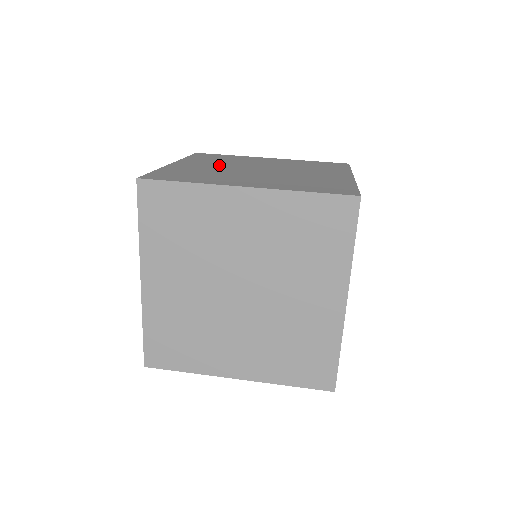
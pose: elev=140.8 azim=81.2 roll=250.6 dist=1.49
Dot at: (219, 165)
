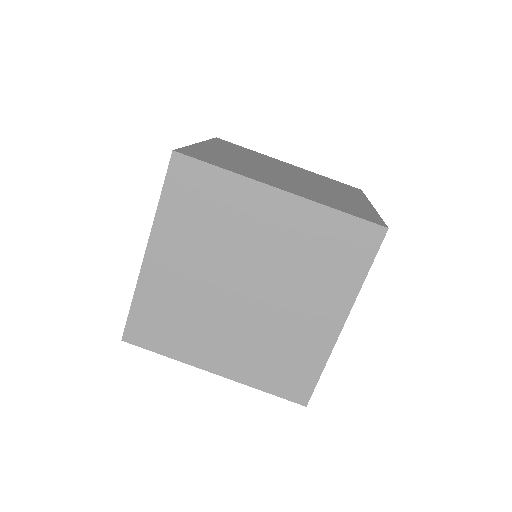
Dot at: (245, 158)
